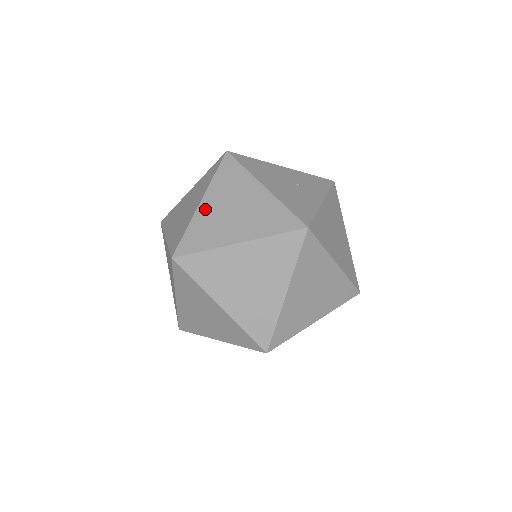
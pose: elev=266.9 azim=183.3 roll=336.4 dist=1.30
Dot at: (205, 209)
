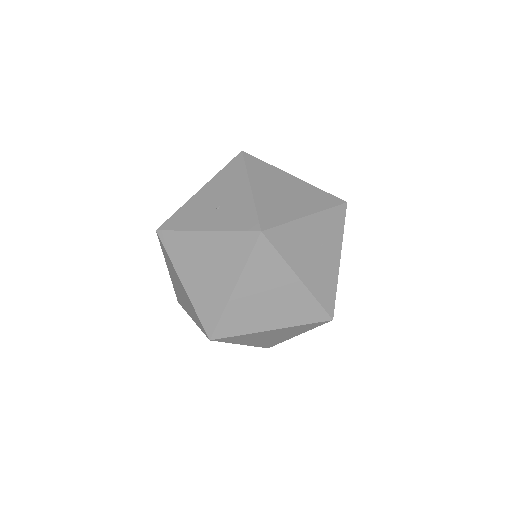
Dot at: (239, 297)
